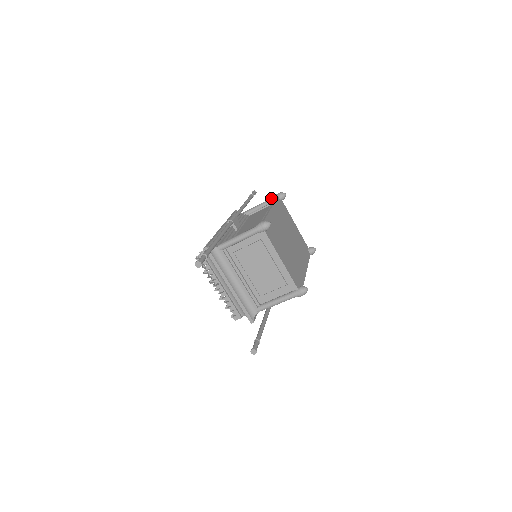
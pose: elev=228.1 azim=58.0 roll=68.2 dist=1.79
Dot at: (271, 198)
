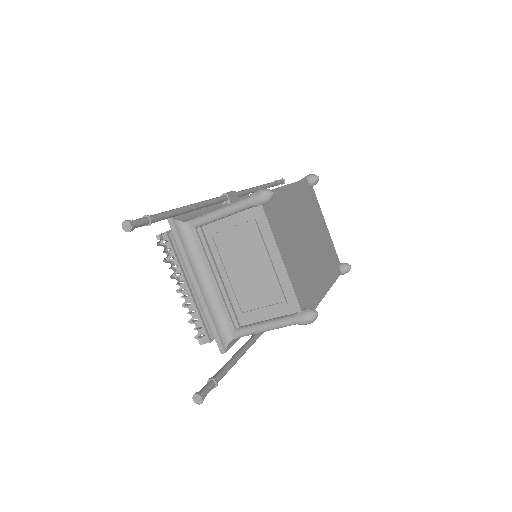
Dot at: occluded
